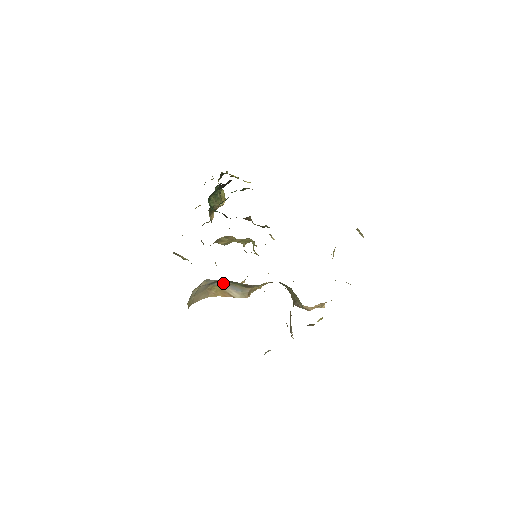
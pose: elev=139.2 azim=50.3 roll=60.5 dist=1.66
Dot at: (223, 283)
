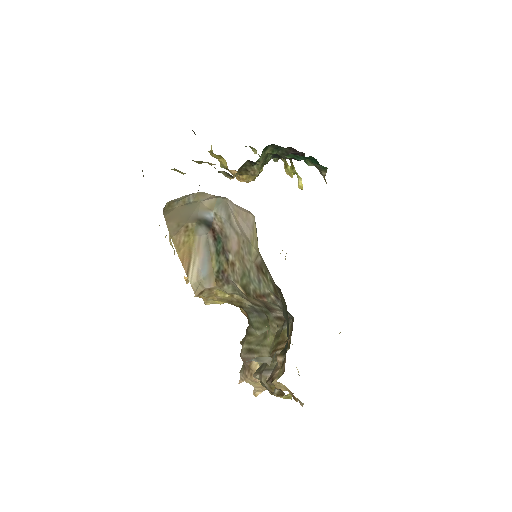
Dot at: (206, 240)
